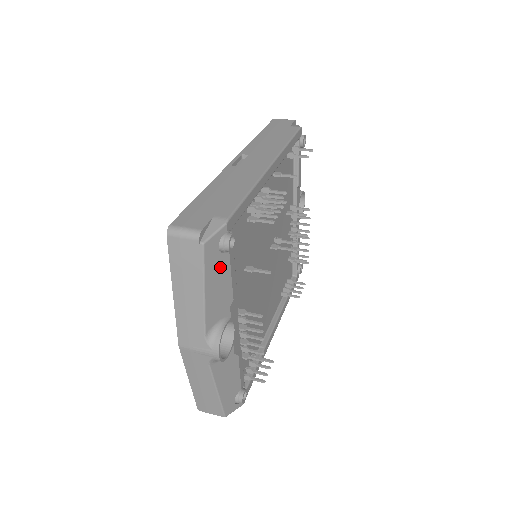
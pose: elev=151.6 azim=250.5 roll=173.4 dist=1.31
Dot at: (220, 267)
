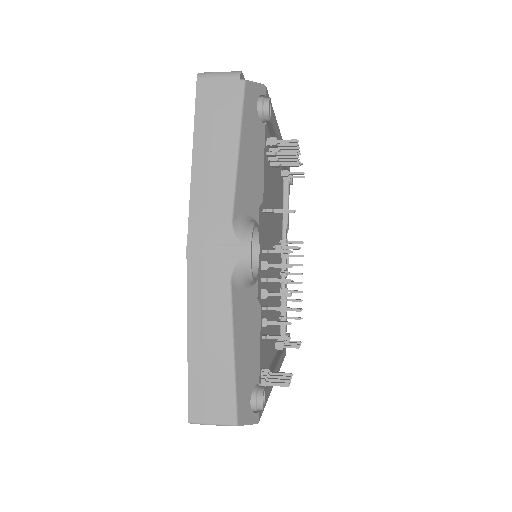
Dot at: (255, 134)
